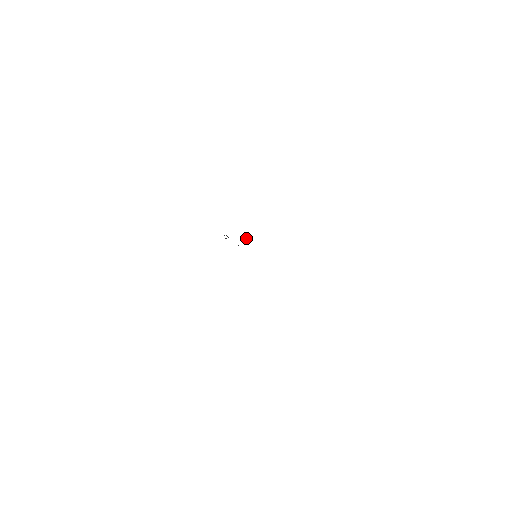
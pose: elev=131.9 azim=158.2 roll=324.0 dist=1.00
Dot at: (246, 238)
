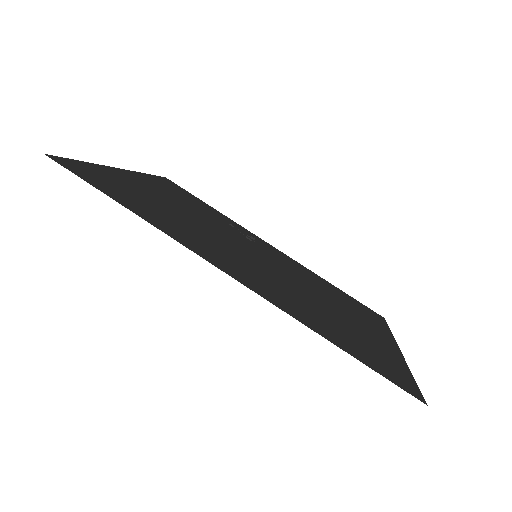
Dot at: occluded
